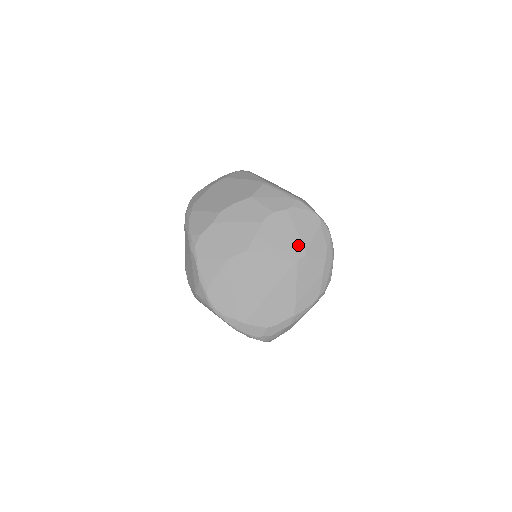
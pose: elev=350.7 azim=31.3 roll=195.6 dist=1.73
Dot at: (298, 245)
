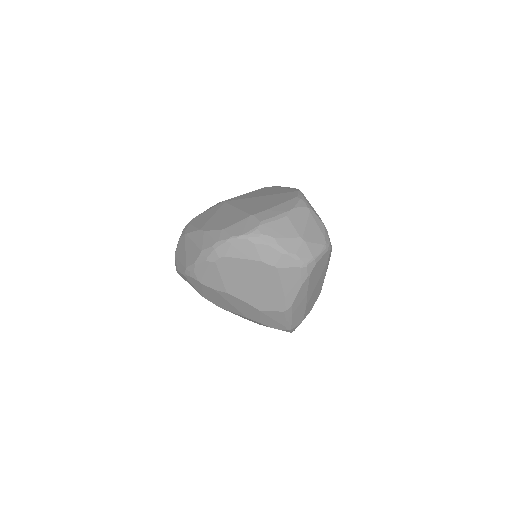
Dot at: occluded
